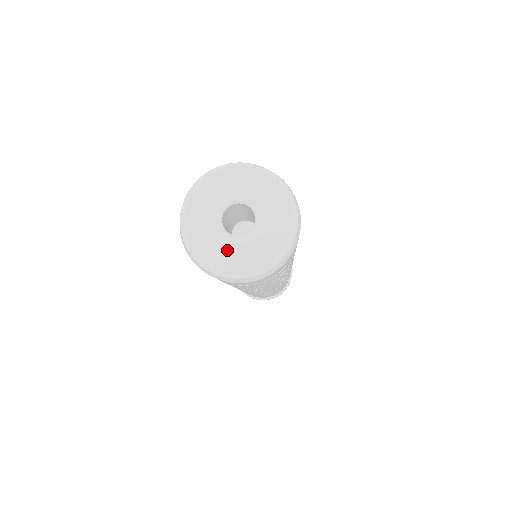
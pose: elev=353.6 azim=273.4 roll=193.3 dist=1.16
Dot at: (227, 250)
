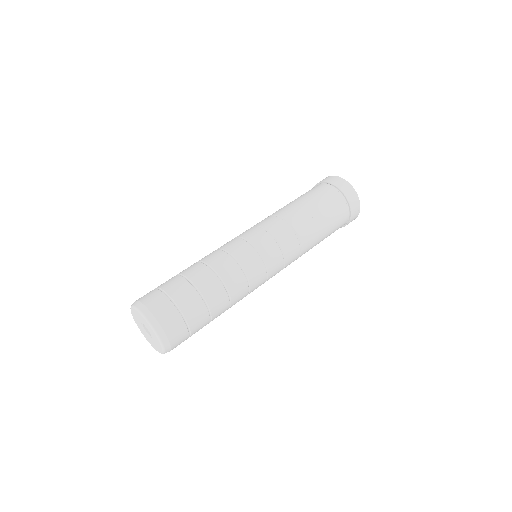
Dot at: (148, 338)
